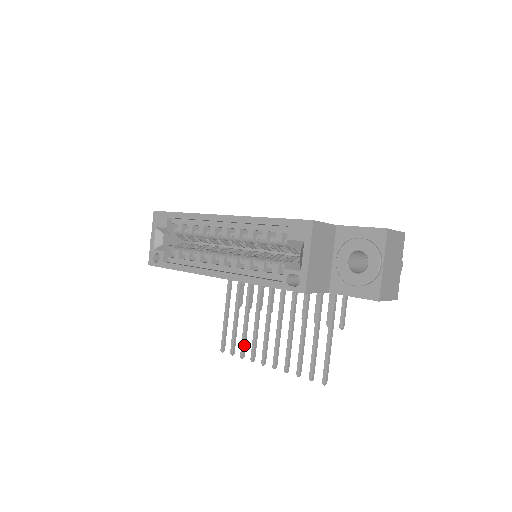
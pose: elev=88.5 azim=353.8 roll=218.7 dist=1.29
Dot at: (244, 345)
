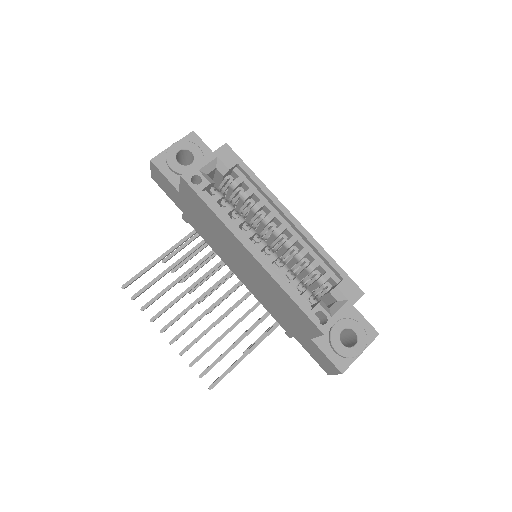
Dot at: (154, 301)
